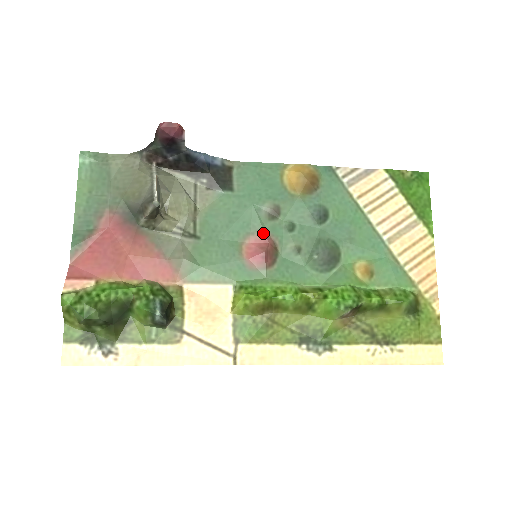
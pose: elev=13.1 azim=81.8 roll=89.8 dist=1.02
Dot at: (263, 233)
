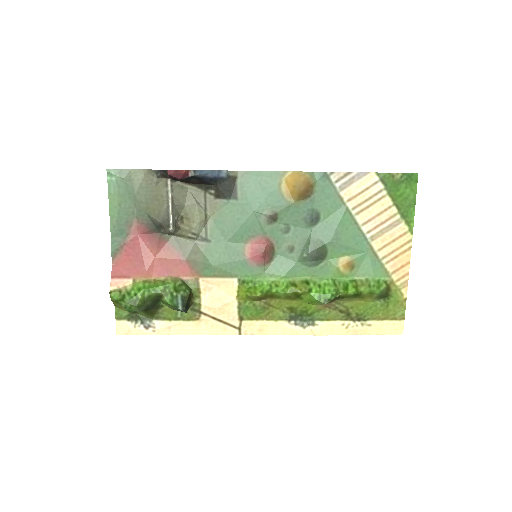
Dot at: (262, 236)
